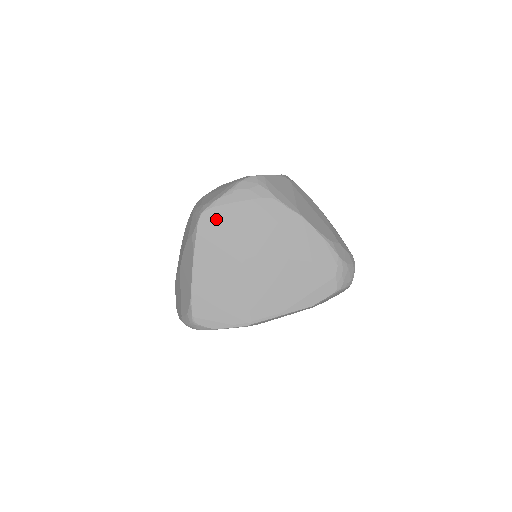
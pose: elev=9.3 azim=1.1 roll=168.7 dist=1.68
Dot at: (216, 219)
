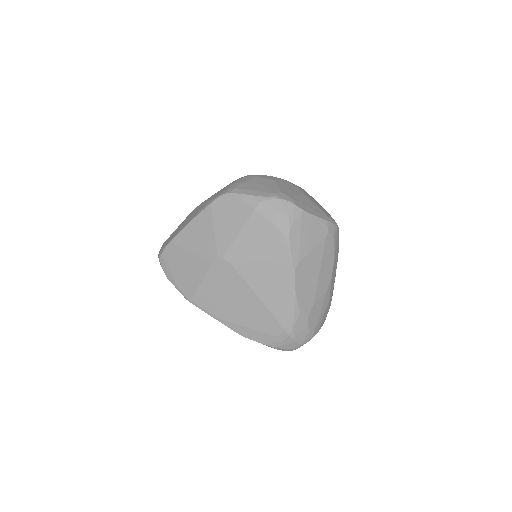
Dot at: (232, 208)
